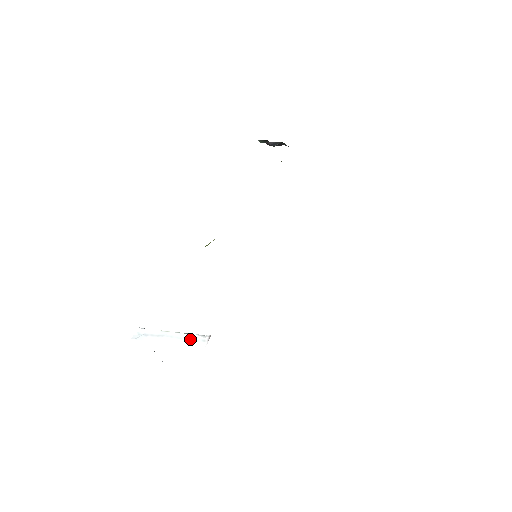
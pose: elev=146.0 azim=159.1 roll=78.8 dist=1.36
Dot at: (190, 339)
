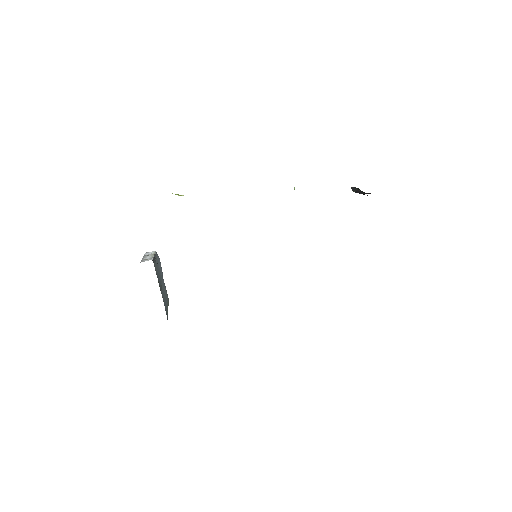
Dot at: (148, 259)
